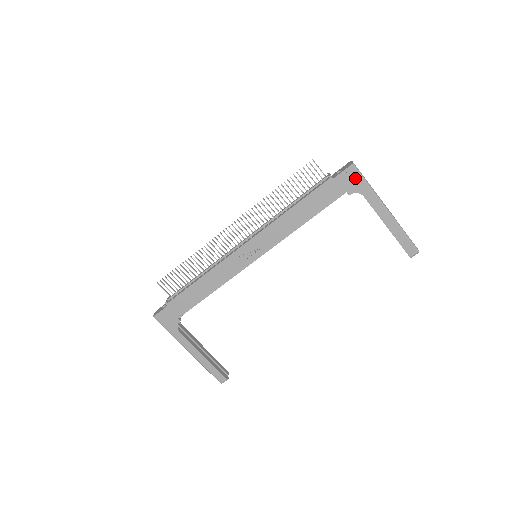
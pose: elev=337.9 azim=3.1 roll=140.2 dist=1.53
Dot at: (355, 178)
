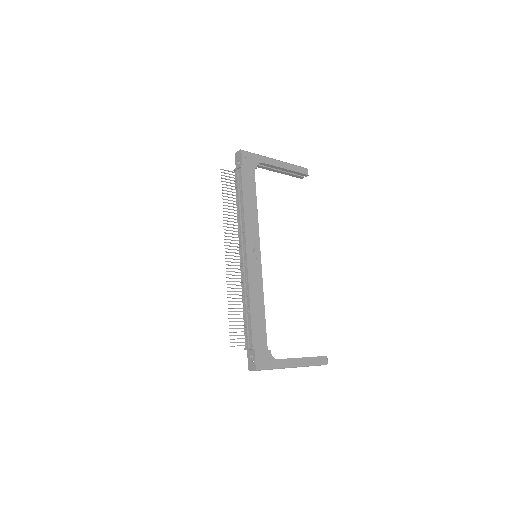
Dot at: (250, 156)
